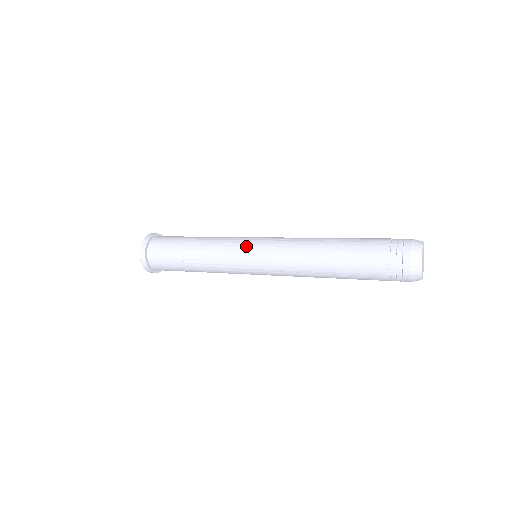
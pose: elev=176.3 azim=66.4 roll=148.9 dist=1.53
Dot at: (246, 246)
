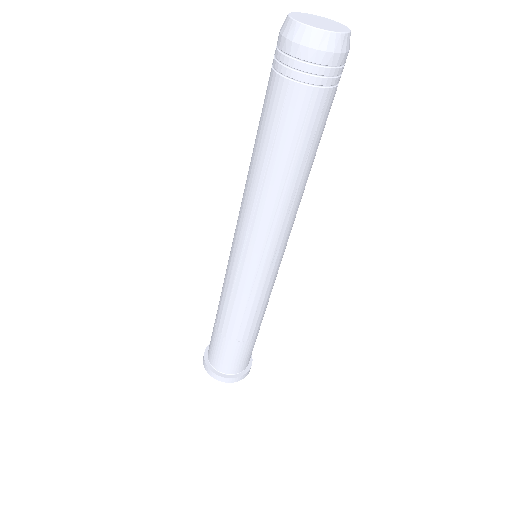
Dot at: (230, 260)
